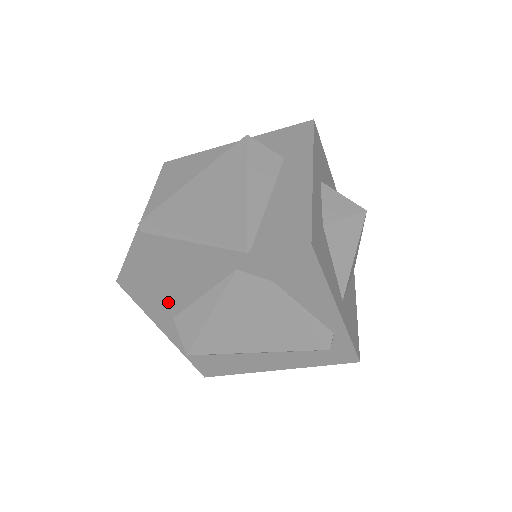
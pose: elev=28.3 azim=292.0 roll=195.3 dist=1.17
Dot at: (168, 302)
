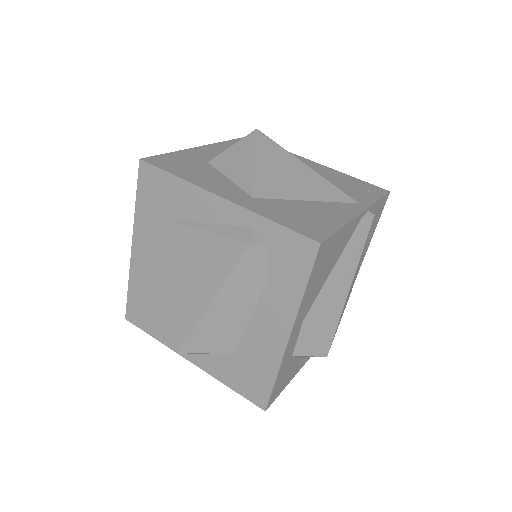
Dot at: (155, 313)
